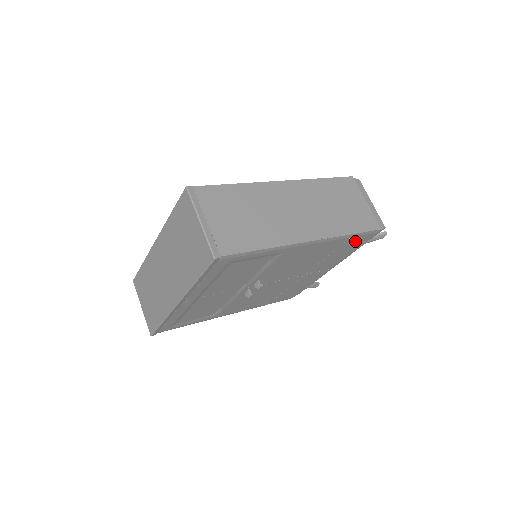
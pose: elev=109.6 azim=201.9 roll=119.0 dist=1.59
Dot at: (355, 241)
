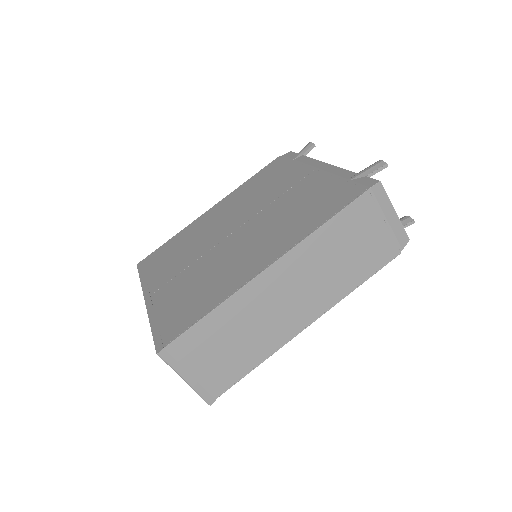
Dot at: occluded
